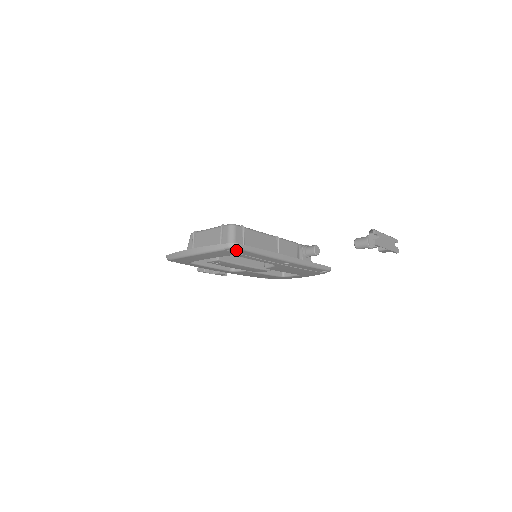
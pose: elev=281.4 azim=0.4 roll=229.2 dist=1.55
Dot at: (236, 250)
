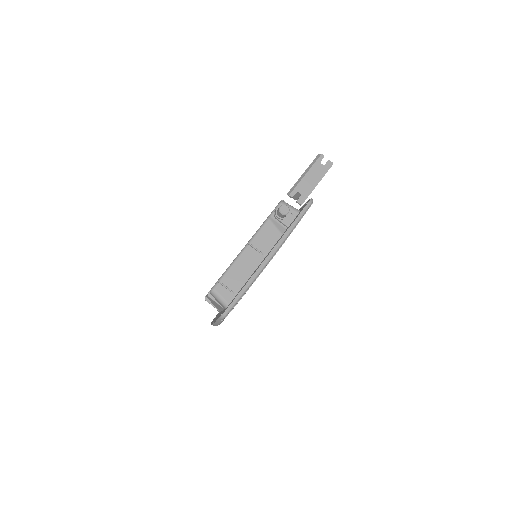
Dot at: occluded
